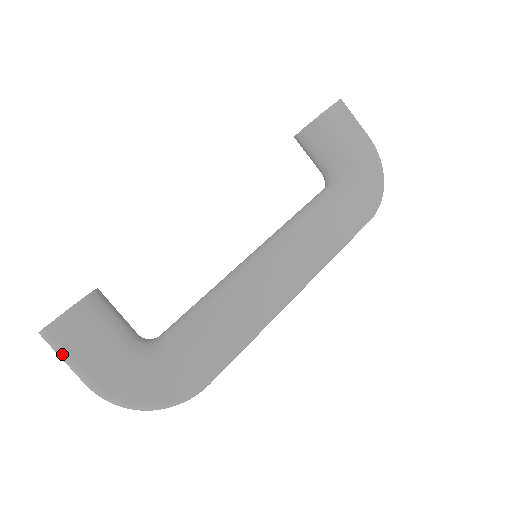
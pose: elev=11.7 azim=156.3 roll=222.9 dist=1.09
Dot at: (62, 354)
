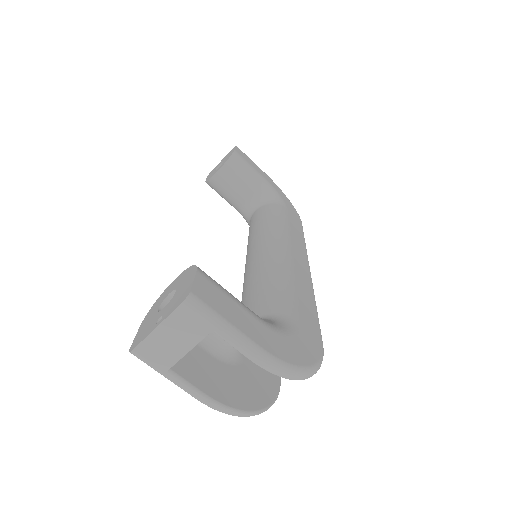
Dot at: (220, 321)
